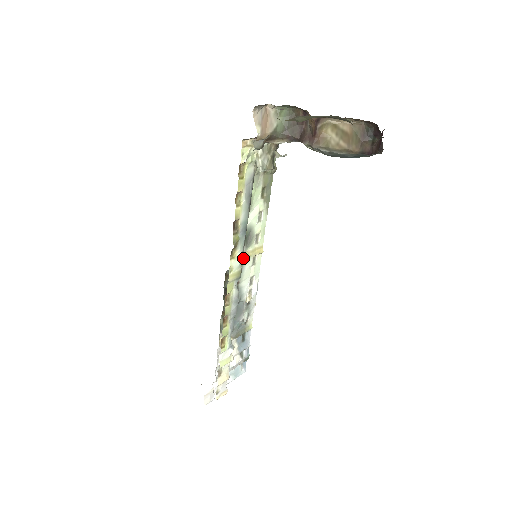
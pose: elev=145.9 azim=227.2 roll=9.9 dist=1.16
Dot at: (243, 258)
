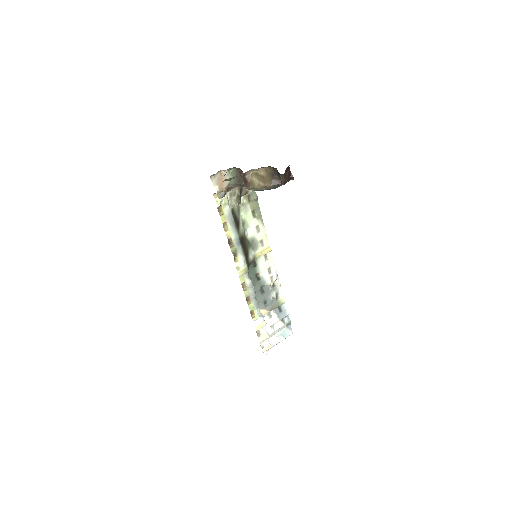
Dot at: (255, 258)
